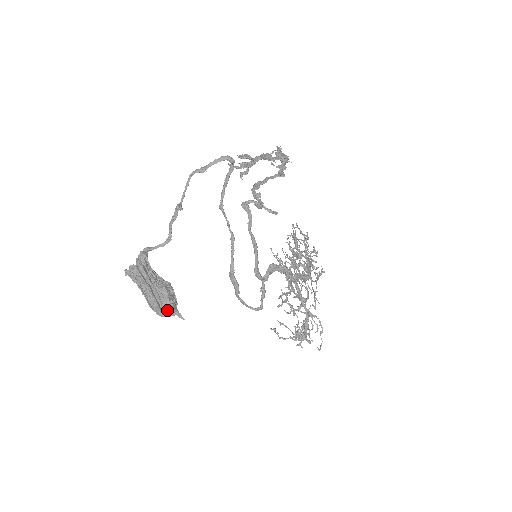
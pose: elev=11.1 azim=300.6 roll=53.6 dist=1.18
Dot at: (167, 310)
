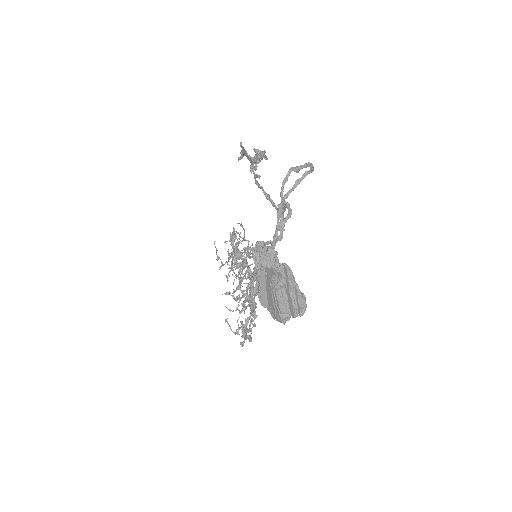
Dot at: occluded
